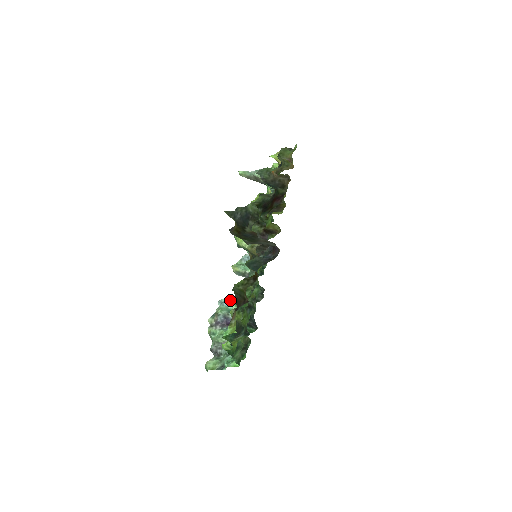
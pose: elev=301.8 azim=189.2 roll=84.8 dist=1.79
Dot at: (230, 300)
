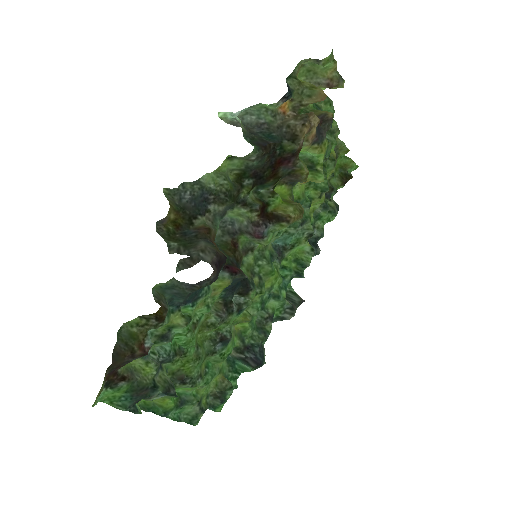
Dot at: occluded
